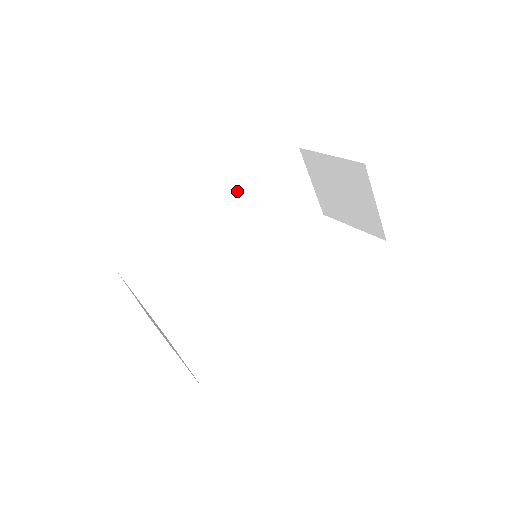
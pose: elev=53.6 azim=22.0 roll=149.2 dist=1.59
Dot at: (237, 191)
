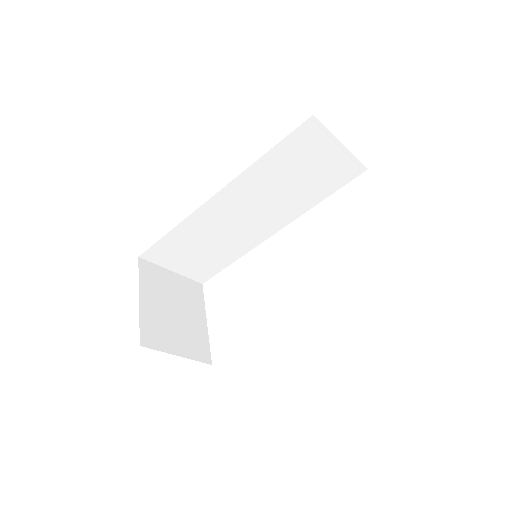
Dot at: (238, 177)
